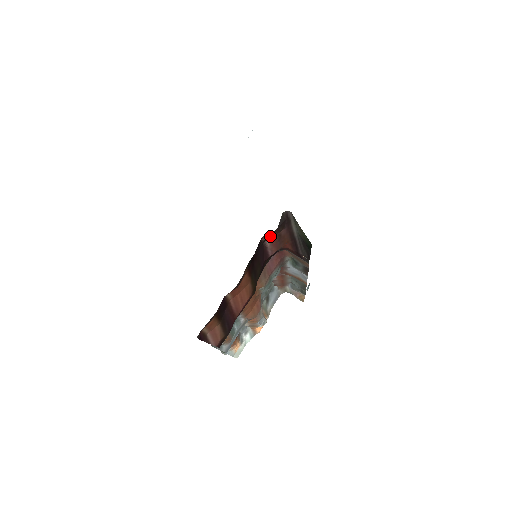
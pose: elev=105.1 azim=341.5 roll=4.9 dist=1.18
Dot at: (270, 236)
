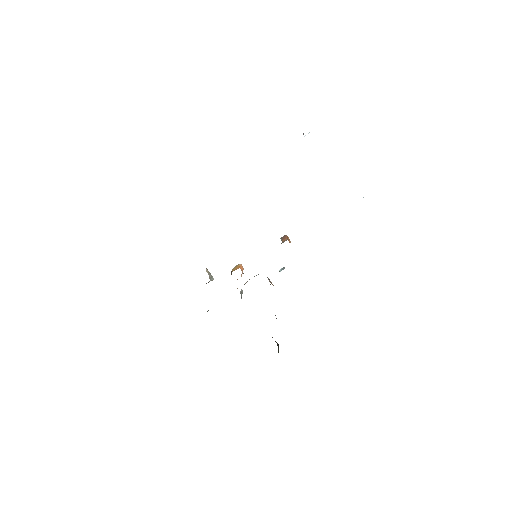
Dot at: occluded
